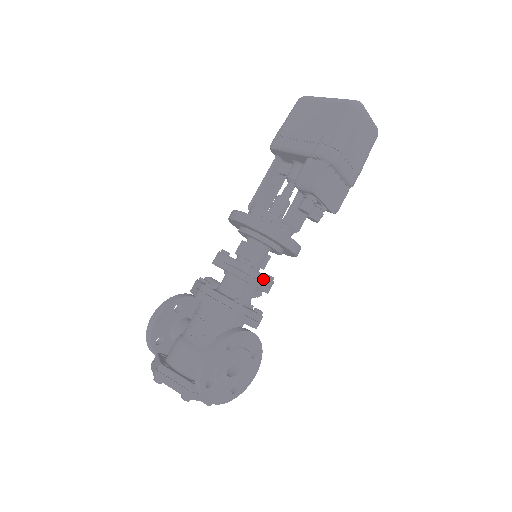
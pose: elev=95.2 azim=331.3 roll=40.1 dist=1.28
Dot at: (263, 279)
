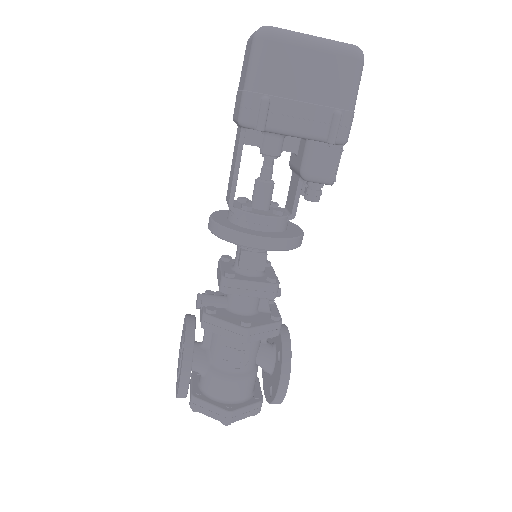
Dot at: occluded
